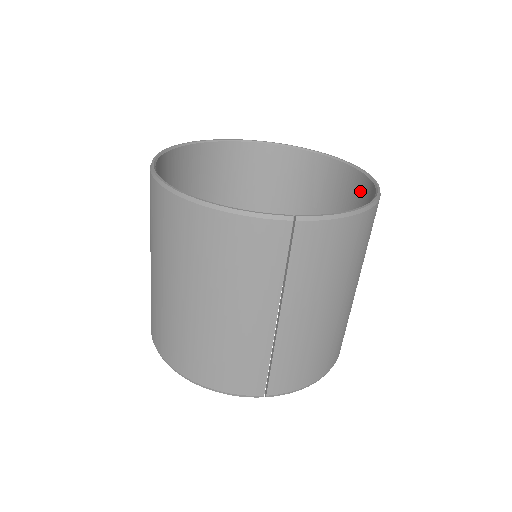
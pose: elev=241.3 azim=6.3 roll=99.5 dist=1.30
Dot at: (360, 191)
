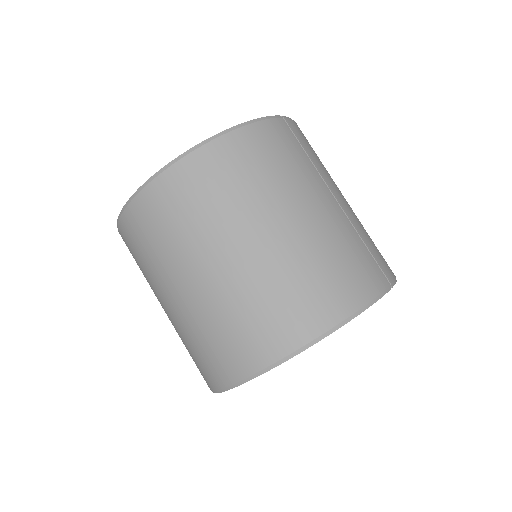
Dot at: occluded
